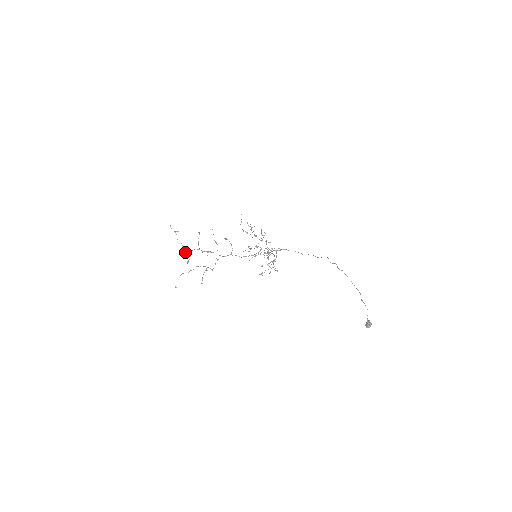
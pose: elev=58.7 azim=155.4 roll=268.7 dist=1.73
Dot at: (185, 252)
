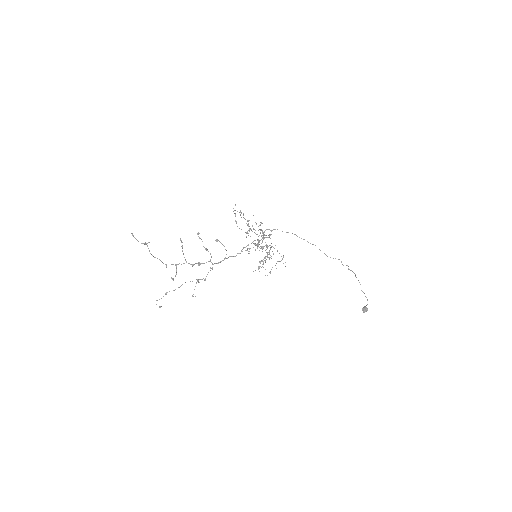
Dot at: occluded
